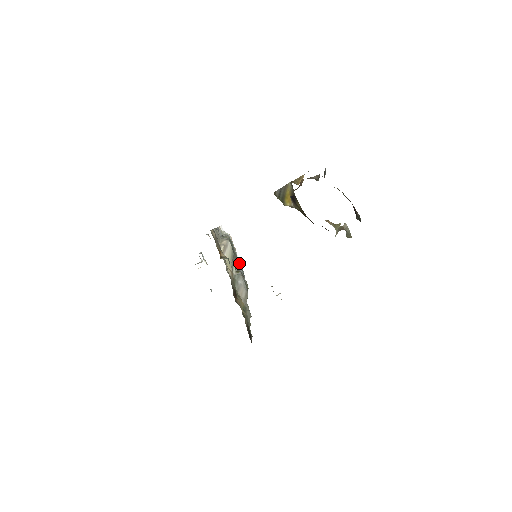
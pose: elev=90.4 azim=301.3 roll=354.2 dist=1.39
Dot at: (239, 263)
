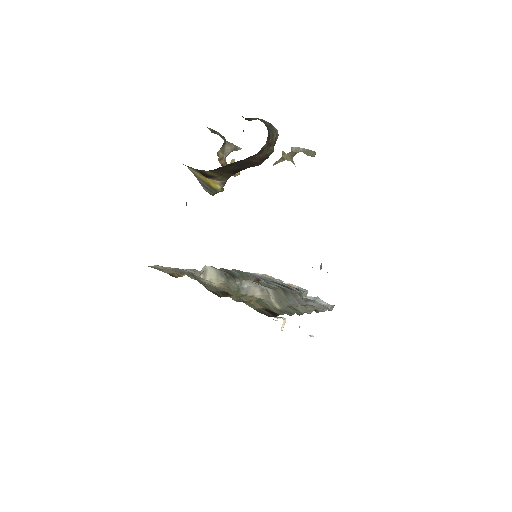
Dot at: (274, 282)
